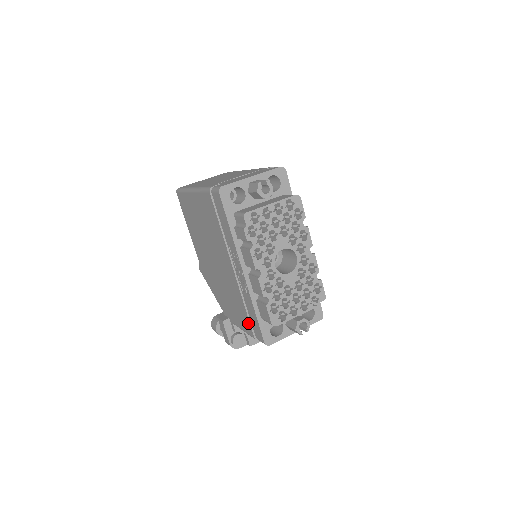
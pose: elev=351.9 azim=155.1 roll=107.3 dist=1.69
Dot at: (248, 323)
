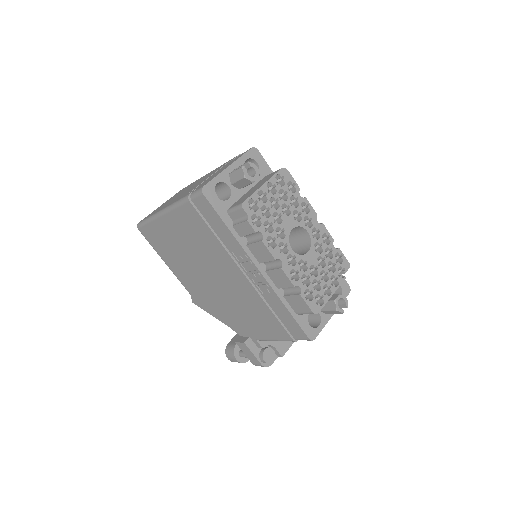
Dot at: (280, 327)
